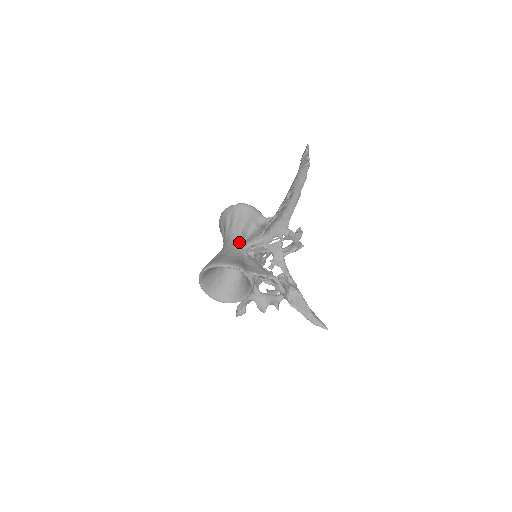
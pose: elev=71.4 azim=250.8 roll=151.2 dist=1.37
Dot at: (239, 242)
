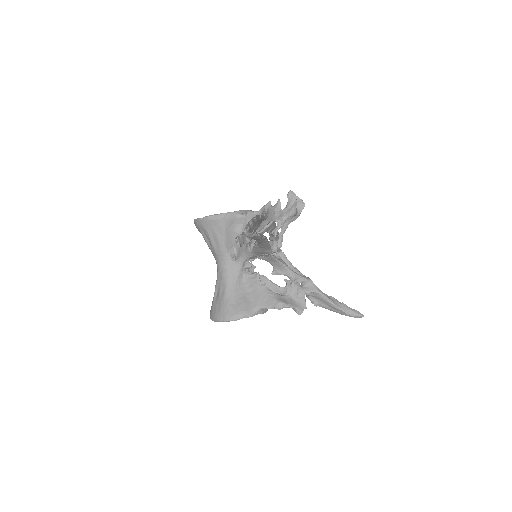
Dot at: (229, 265)
